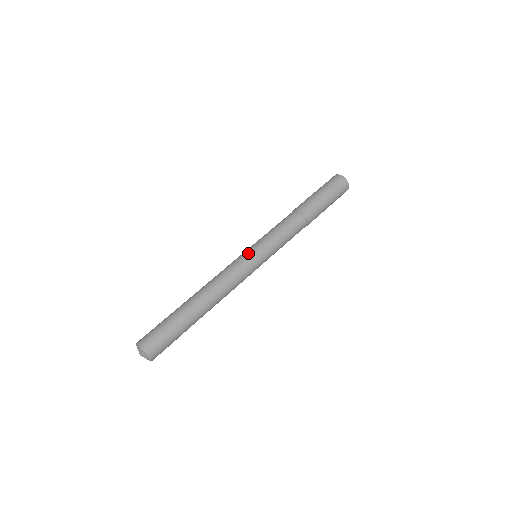
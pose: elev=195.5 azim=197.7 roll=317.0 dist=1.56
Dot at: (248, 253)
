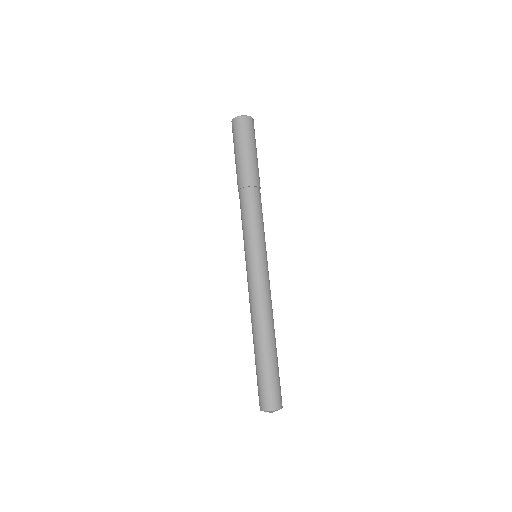
Dot at: (246, 265)
